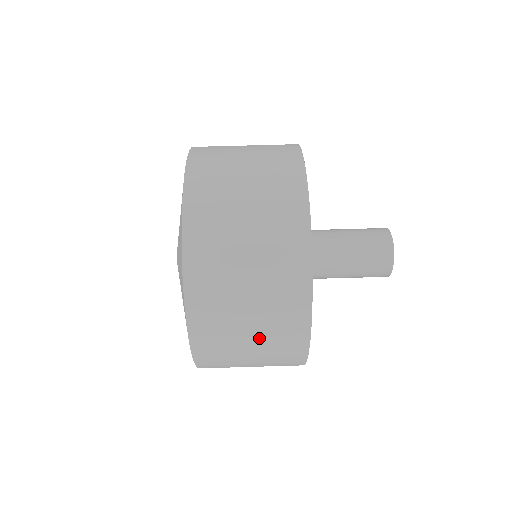
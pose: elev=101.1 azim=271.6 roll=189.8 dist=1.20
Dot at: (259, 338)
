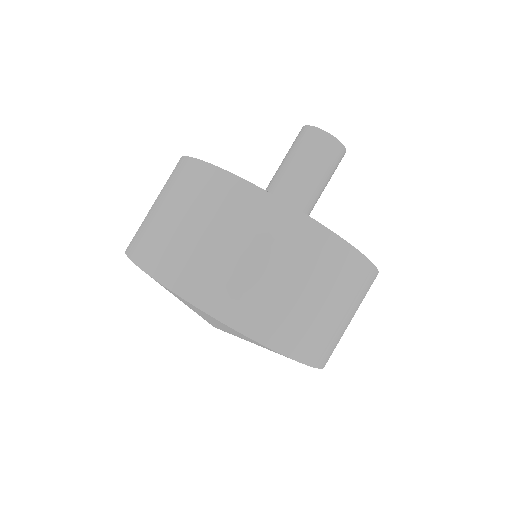
Dot at: (236, 240)
